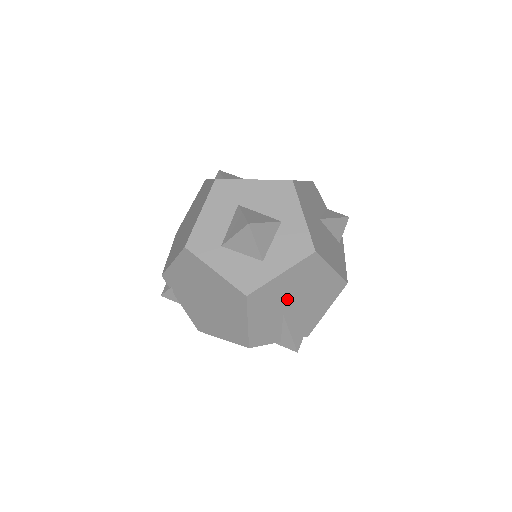
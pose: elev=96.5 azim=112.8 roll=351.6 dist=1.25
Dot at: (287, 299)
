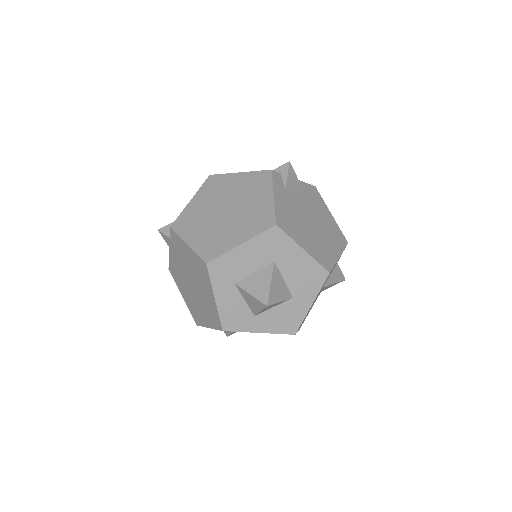
Dot at: occluded
